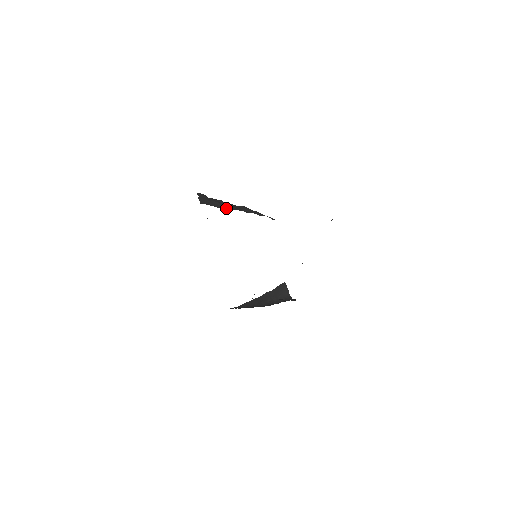
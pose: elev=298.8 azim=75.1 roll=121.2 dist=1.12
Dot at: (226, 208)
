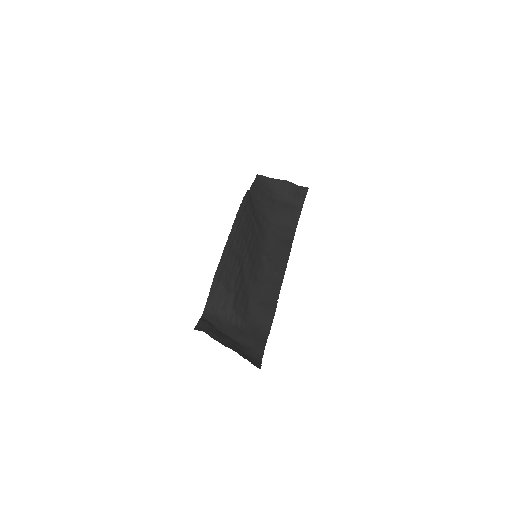
Dot at: (218, 309)
